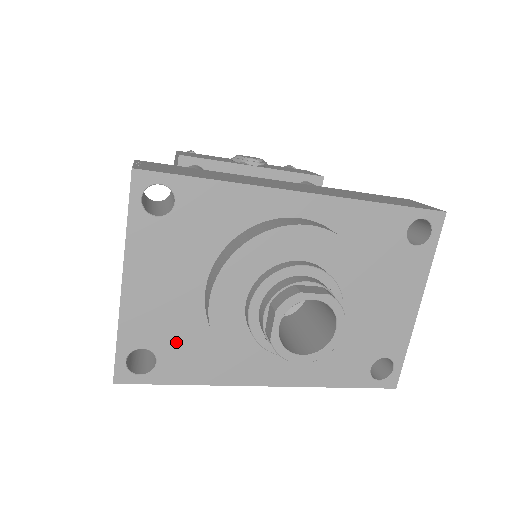
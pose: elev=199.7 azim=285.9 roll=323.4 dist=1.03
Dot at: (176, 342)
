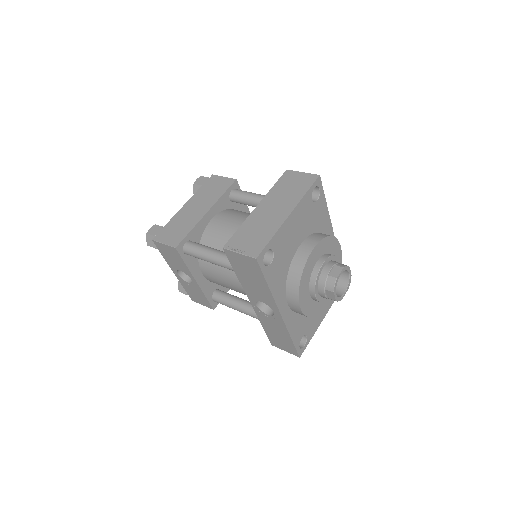
Dot at: (281, 260)
